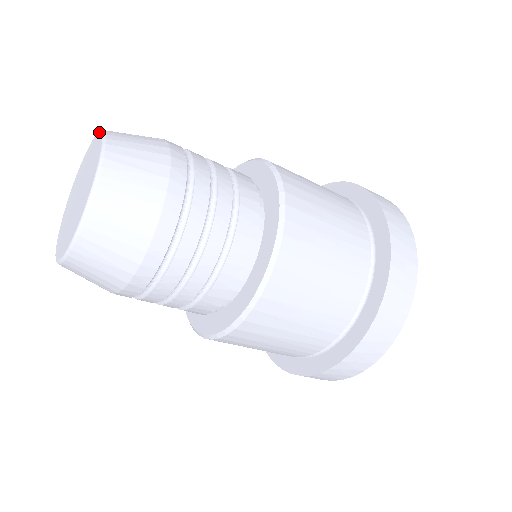
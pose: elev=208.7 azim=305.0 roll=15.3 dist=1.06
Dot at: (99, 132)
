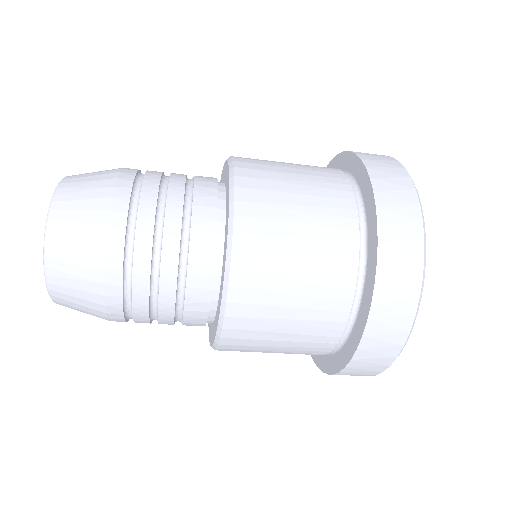
Dot at: occluded
